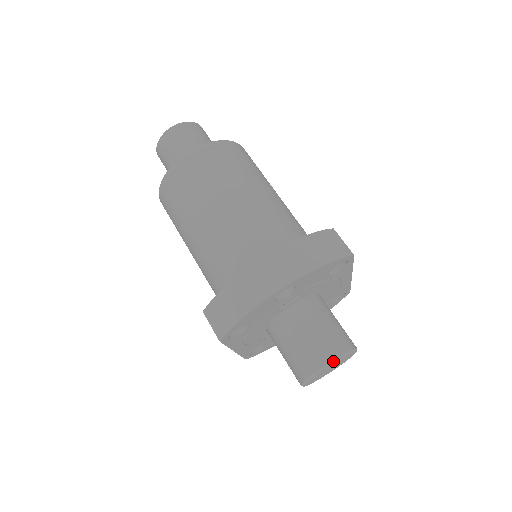
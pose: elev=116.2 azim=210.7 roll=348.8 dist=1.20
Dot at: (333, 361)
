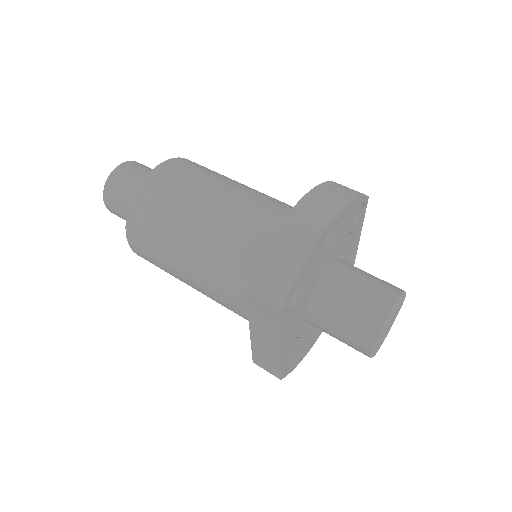
Dot at: (398, 301)
